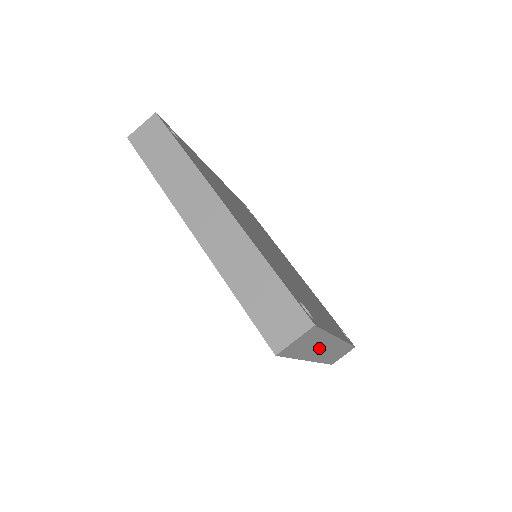
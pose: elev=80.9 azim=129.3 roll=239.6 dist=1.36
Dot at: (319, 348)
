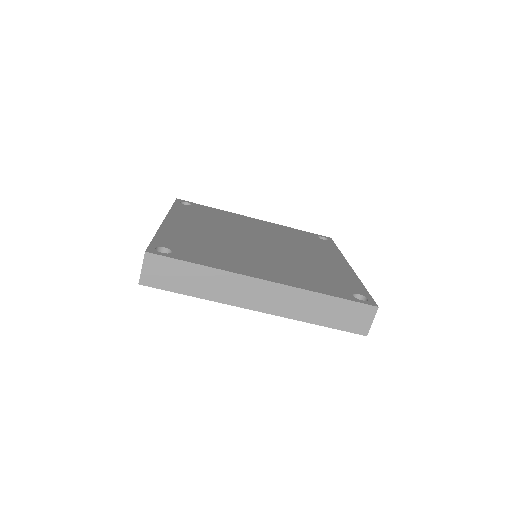
Dot at: (231, 289)
